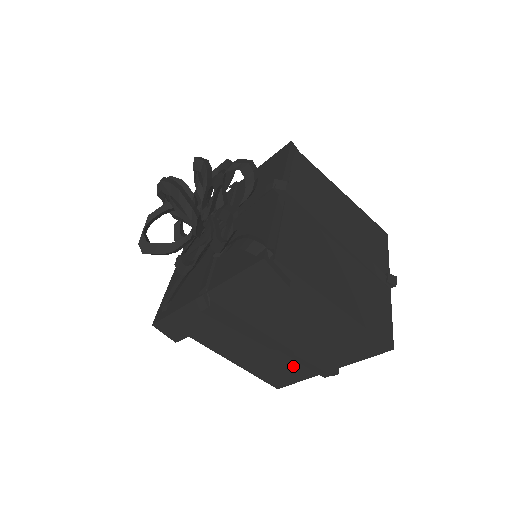
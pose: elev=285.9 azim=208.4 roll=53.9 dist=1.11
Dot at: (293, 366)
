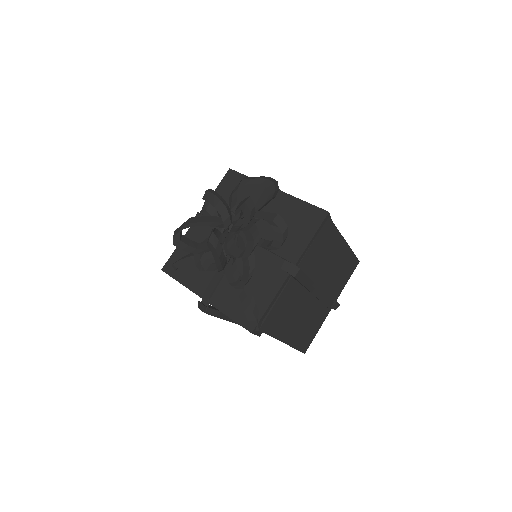
Dot at: occluded
